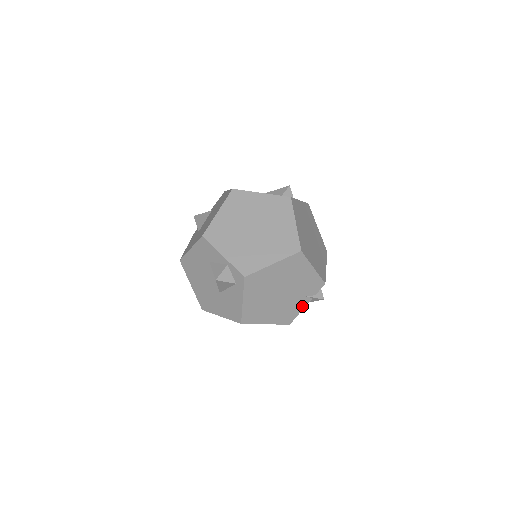
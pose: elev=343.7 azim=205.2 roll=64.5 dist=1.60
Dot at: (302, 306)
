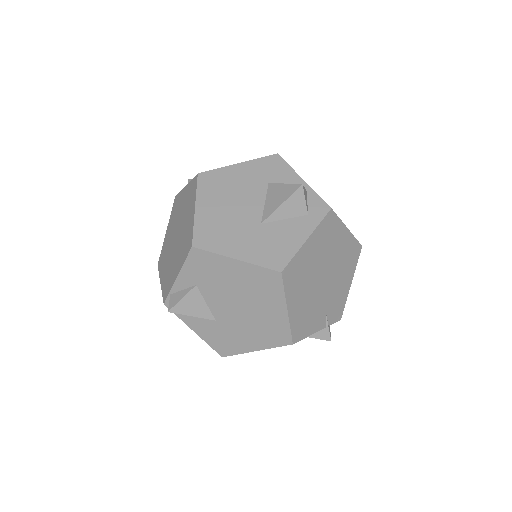
Dot at: (315, 328)
